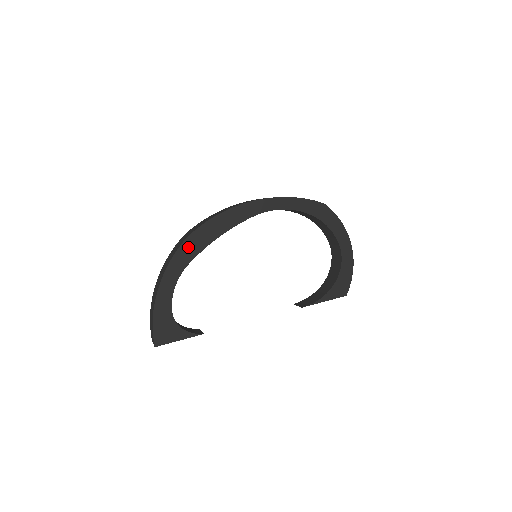
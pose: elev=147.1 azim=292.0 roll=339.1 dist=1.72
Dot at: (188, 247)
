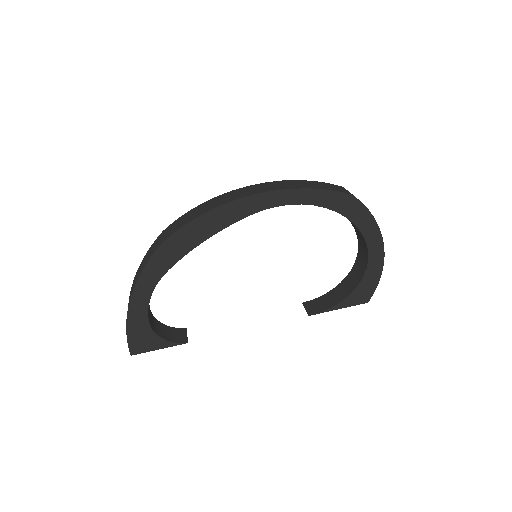
Dot at: (165, 253)
